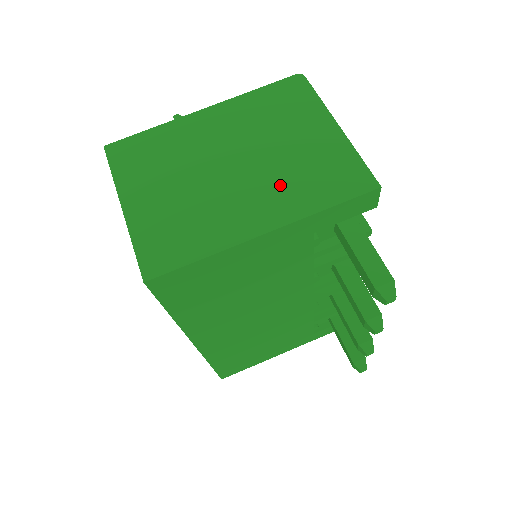
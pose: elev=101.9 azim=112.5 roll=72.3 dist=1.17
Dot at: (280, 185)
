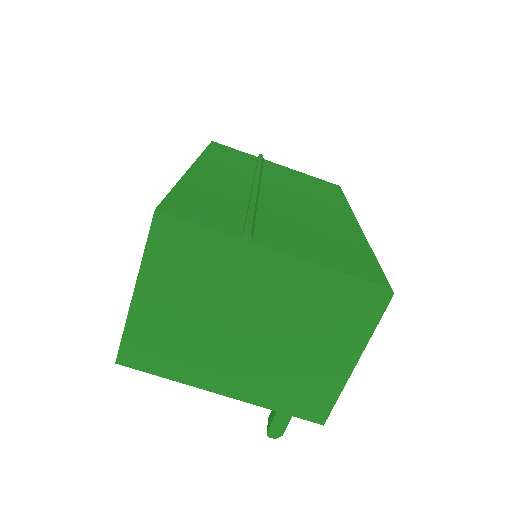
Dot at: (265, 373)
